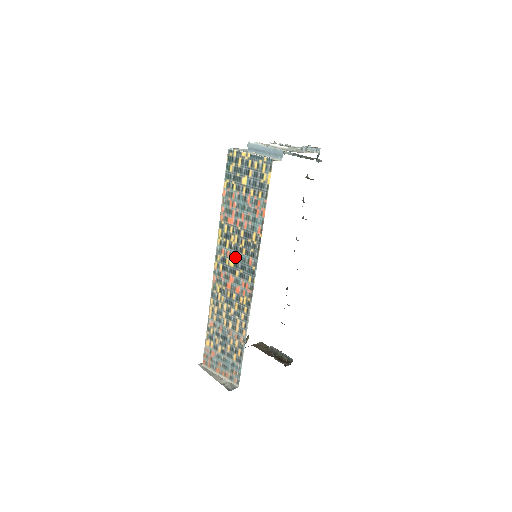
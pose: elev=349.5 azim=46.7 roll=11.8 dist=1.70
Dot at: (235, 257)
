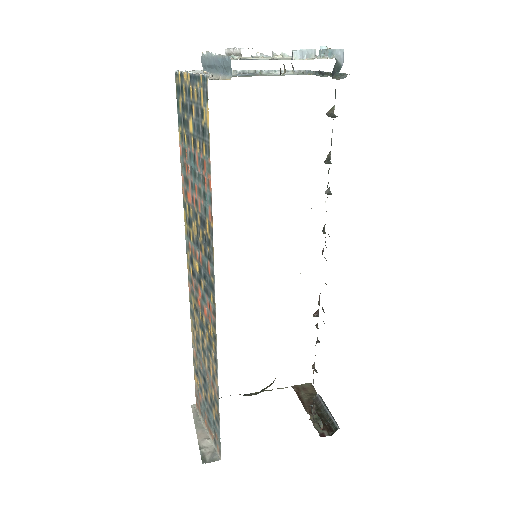
Dot at: (198, 258)
